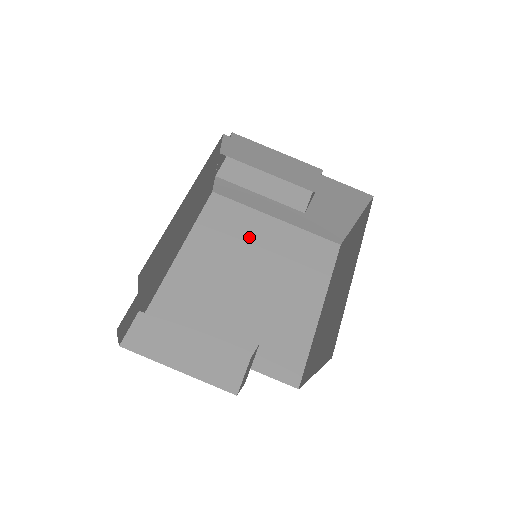
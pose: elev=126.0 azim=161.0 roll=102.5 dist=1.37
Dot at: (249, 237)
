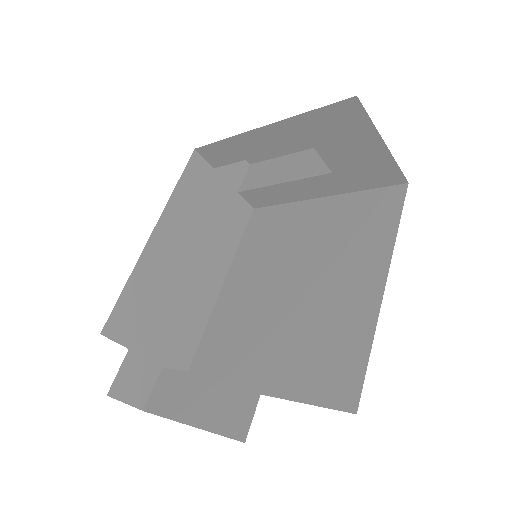
Dot at: (290, 236)
